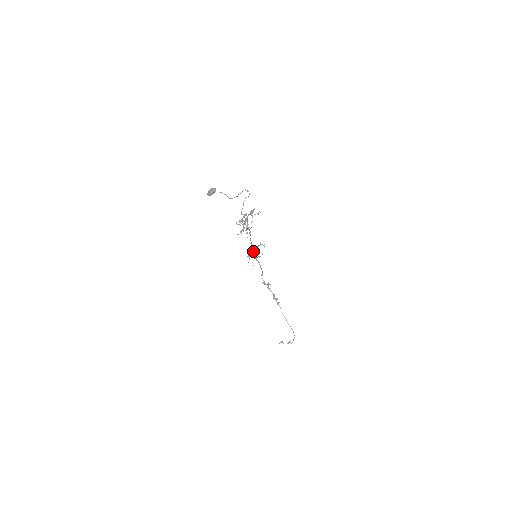
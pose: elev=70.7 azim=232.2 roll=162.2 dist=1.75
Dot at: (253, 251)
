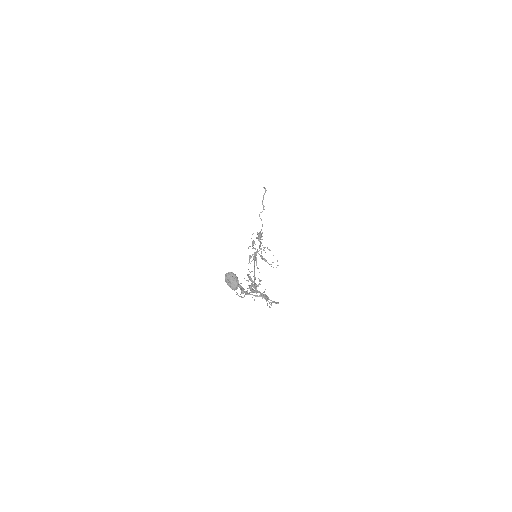
Dot at: (254, 259)
